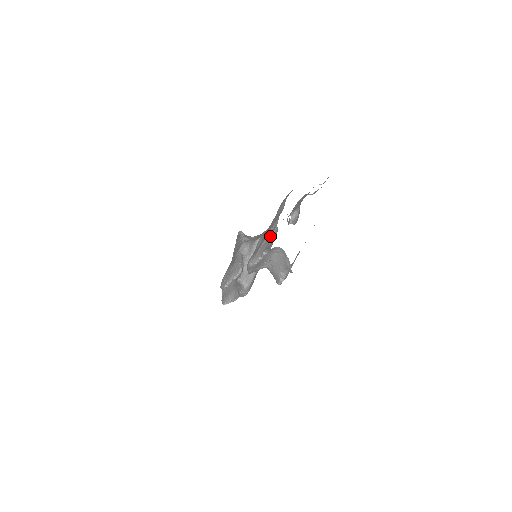
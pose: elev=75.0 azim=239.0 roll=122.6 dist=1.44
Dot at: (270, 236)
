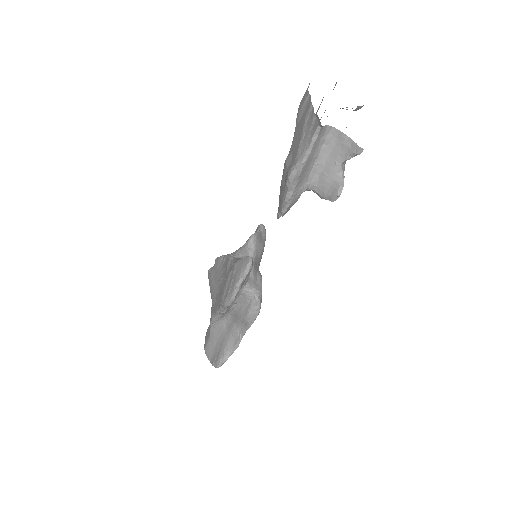
Dot at: (311, 121)
